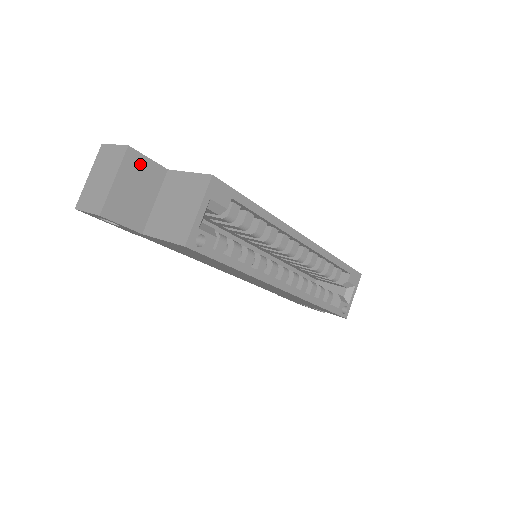
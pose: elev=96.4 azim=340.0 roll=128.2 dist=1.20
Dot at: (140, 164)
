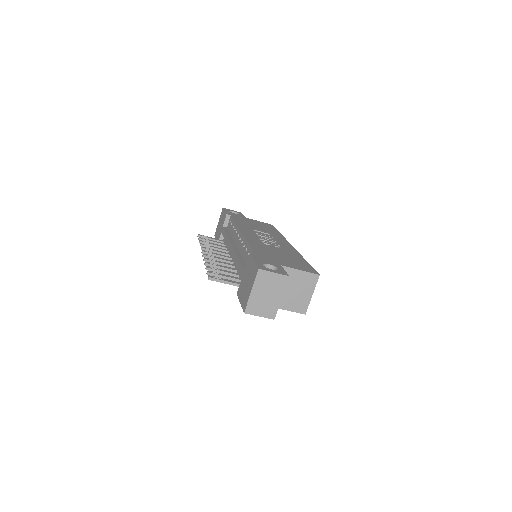
Dot at: occluded
